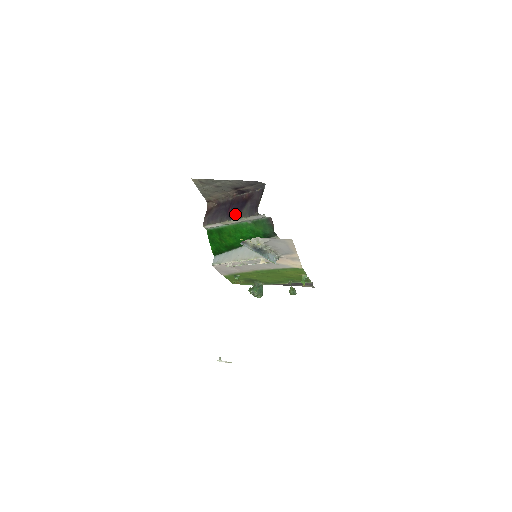
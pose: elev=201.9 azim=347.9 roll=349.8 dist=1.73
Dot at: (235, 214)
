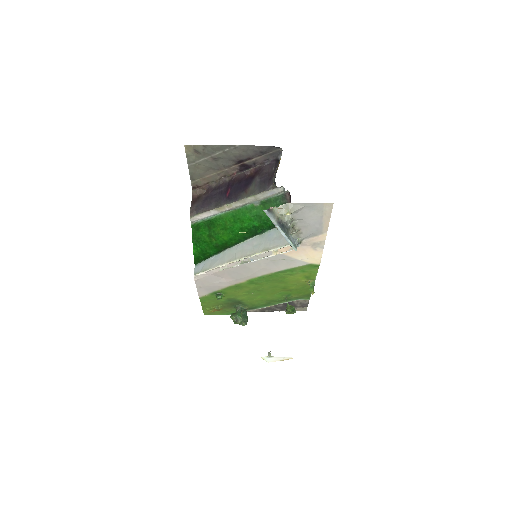
Dot at: (238, 194)
